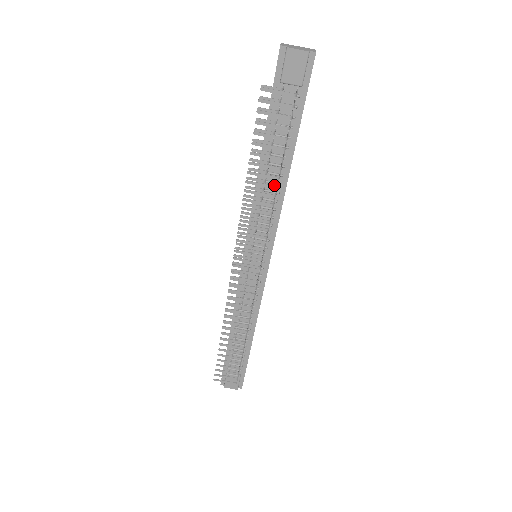
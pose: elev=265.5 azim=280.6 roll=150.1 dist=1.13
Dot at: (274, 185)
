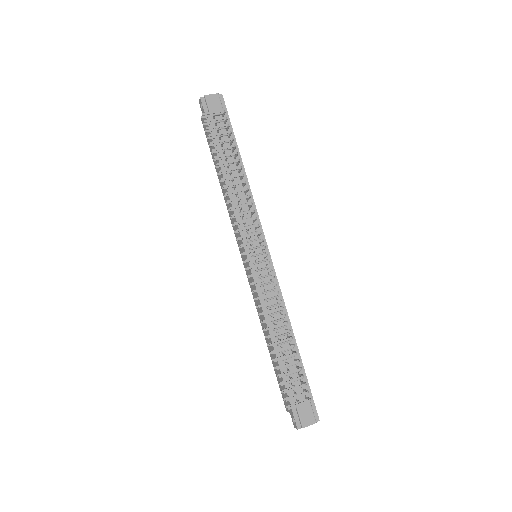
Dot at: (240, 185)
